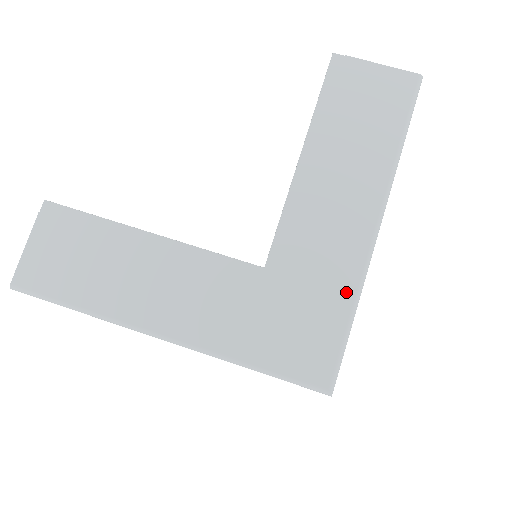
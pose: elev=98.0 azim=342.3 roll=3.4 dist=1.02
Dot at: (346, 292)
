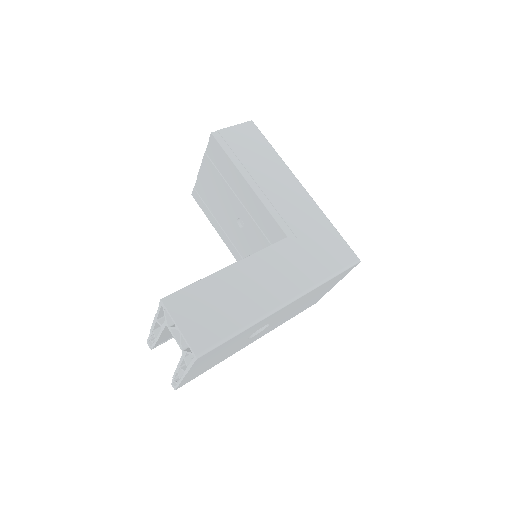
Dot at: (322, 219)
